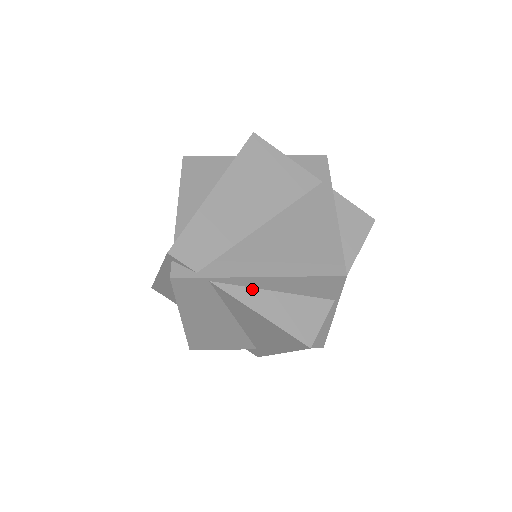
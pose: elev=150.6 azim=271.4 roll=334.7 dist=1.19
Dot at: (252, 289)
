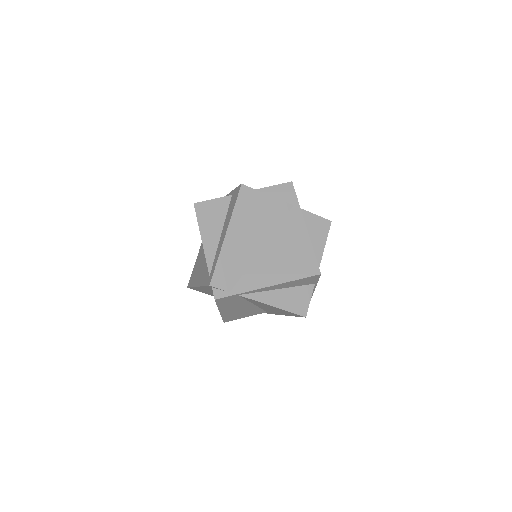
Dot at: (264, 292)
